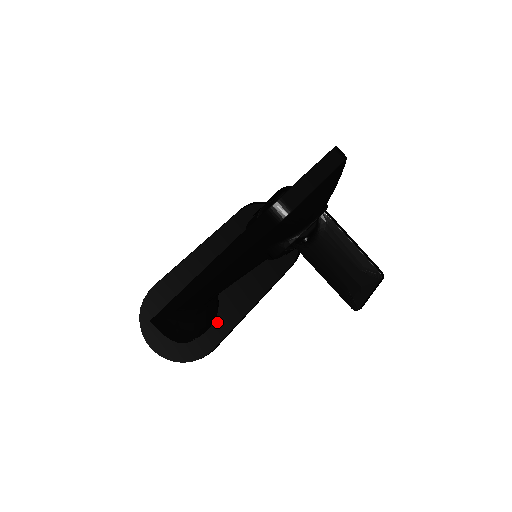
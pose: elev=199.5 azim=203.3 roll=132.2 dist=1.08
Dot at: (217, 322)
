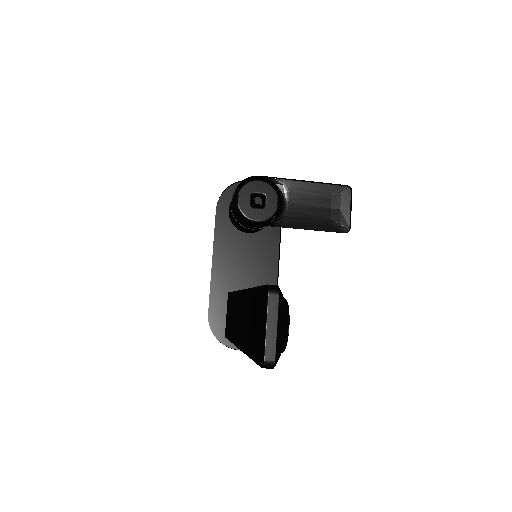
Dot at: occluded
